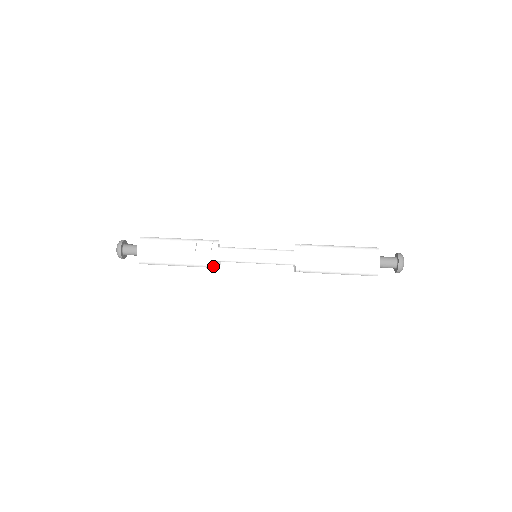
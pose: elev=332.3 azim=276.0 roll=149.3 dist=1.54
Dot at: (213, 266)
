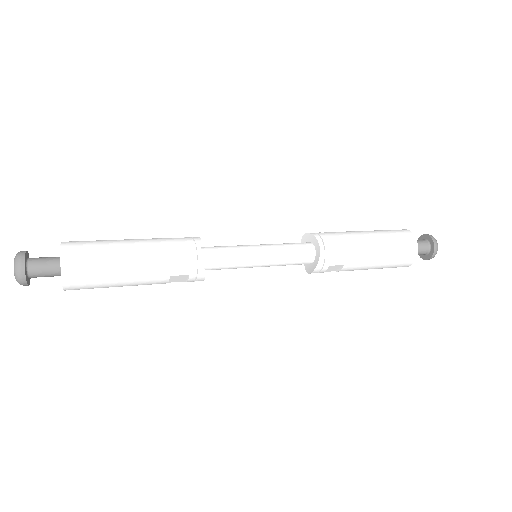
Dot at: (197, 253)
